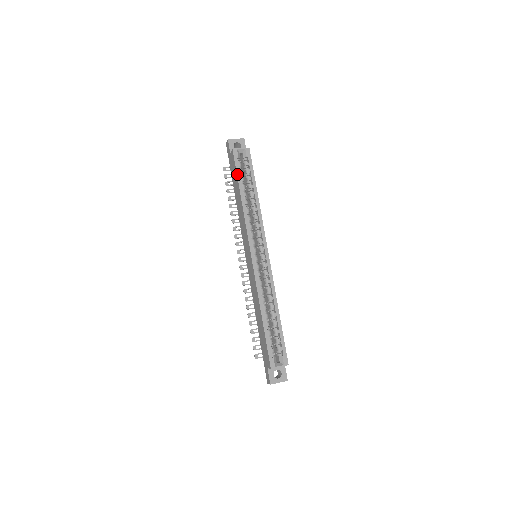
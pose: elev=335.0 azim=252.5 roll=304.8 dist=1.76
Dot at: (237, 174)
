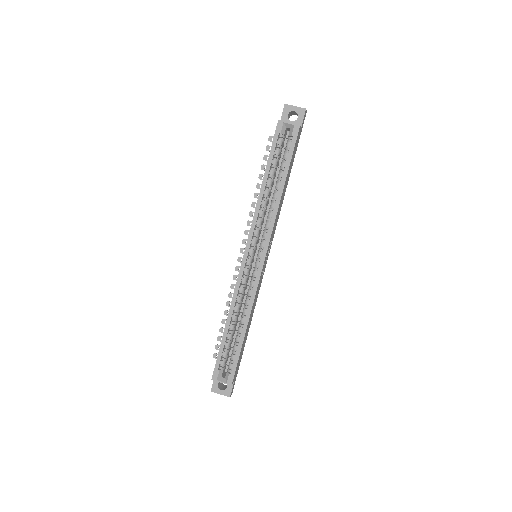
Dot at: (270, 154)
